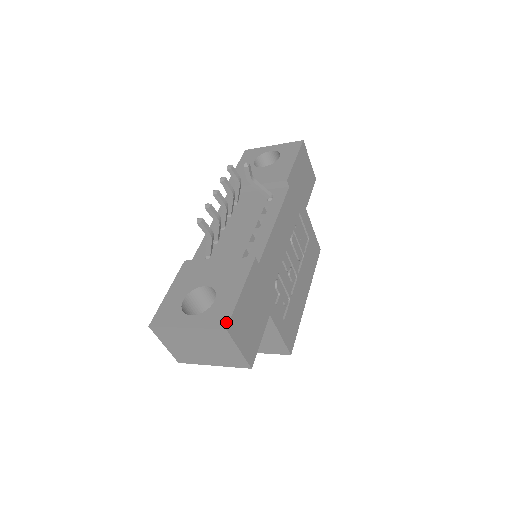
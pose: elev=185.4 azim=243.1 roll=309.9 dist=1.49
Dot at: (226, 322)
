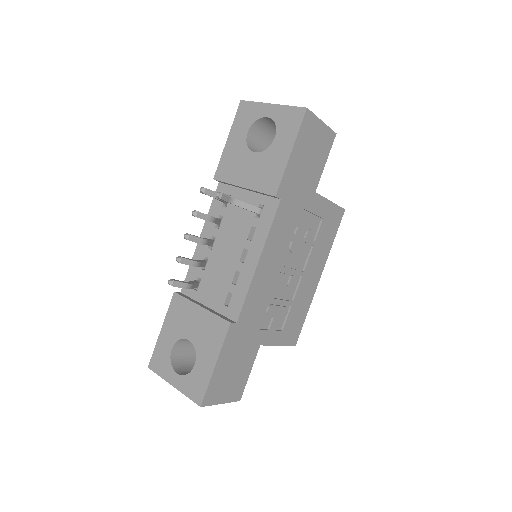
Dot at: (201, 399)
